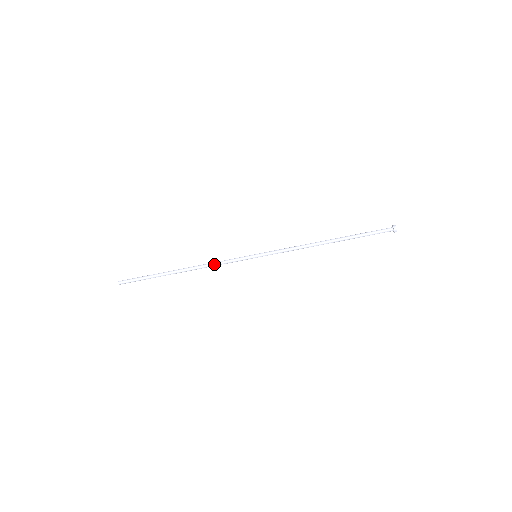
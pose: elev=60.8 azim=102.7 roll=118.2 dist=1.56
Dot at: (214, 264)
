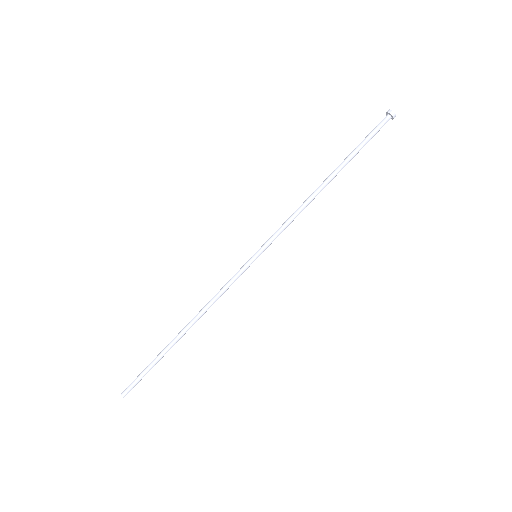
Dot at: (214, 297)
